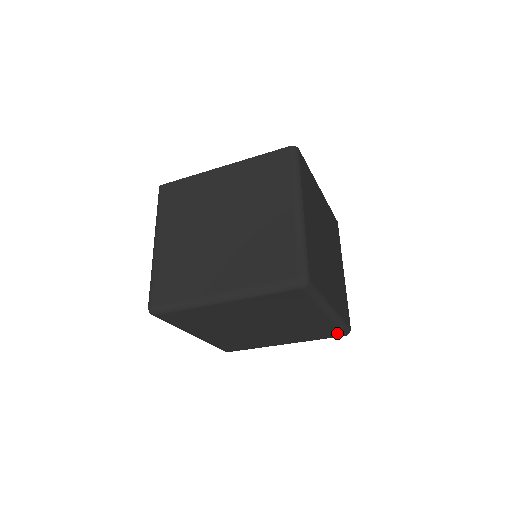
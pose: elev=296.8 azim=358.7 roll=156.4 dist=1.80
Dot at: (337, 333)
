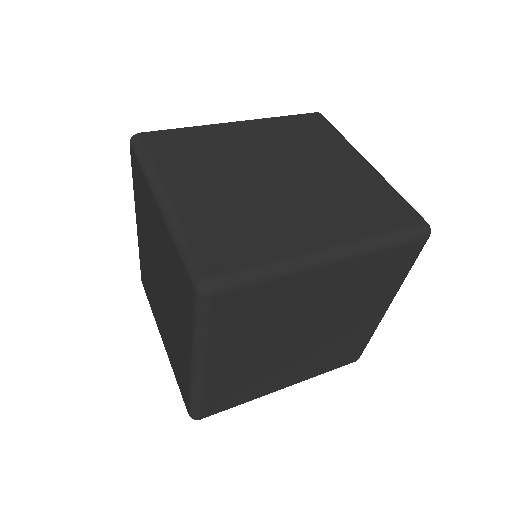
Dot at: (356, 354)
